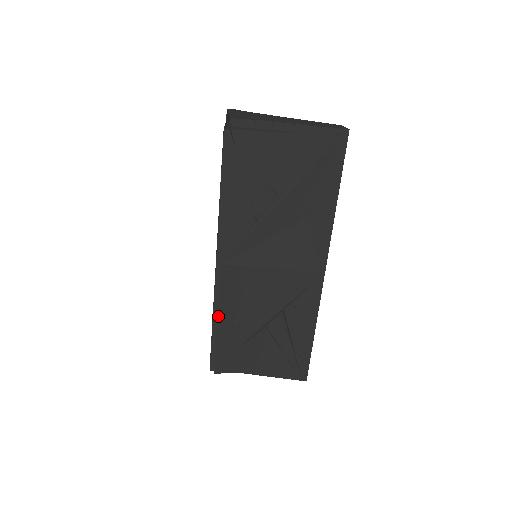
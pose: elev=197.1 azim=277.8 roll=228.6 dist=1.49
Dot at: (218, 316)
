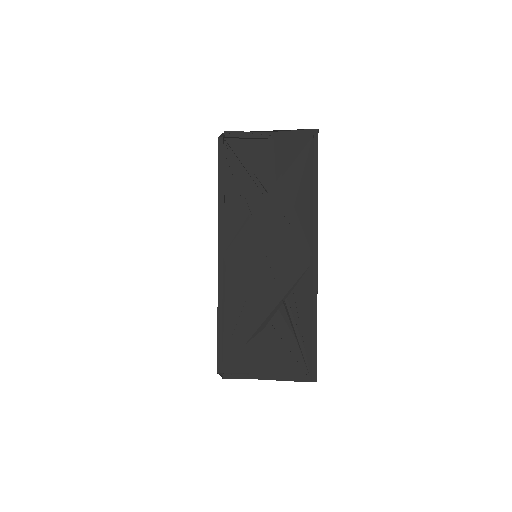
Dot at: (222, 309)
